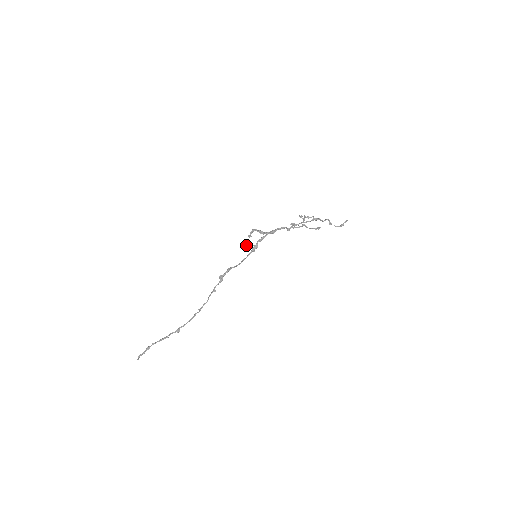
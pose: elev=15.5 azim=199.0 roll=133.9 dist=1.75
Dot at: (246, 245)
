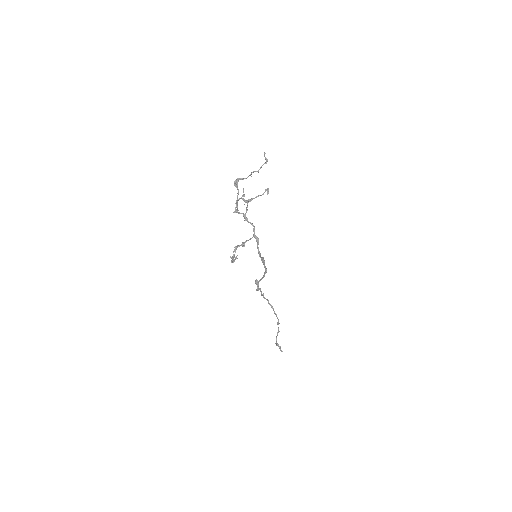
Dot at: occluded
